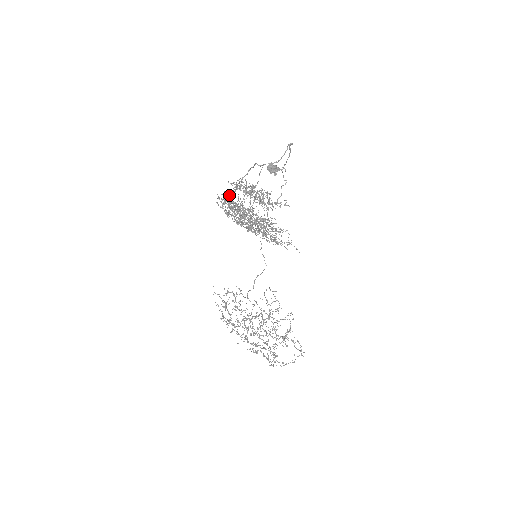
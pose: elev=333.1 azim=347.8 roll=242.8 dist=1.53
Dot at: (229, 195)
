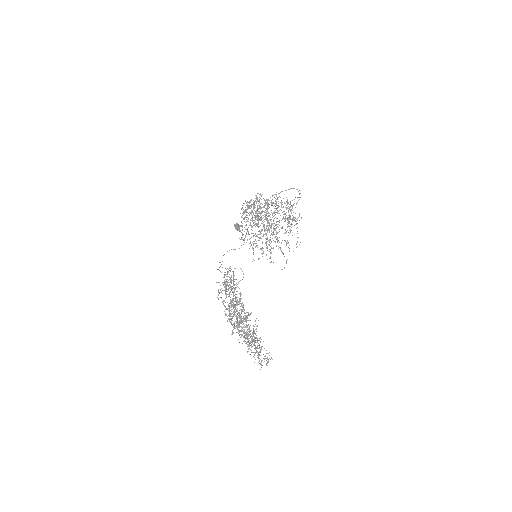
Dot at: occluded
